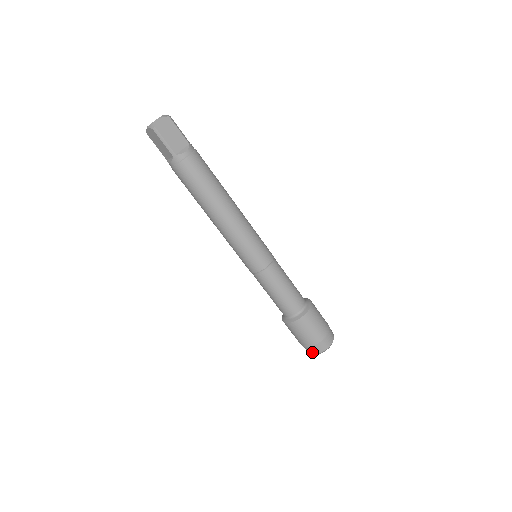
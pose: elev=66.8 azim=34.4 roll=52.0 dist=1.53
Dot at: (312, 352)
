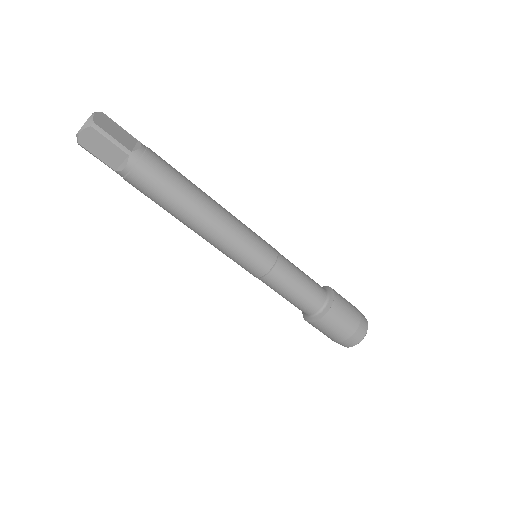
Dot at: (356, 341)
